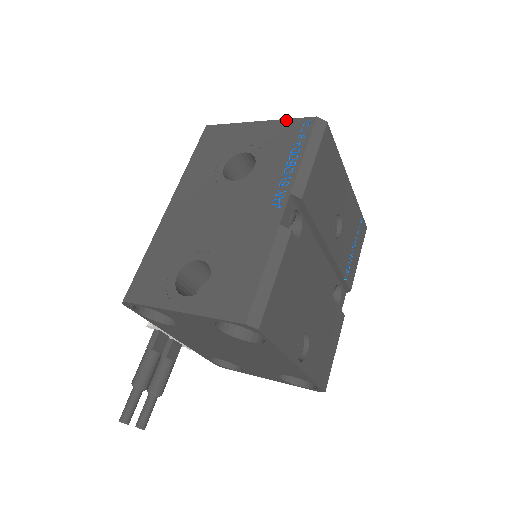
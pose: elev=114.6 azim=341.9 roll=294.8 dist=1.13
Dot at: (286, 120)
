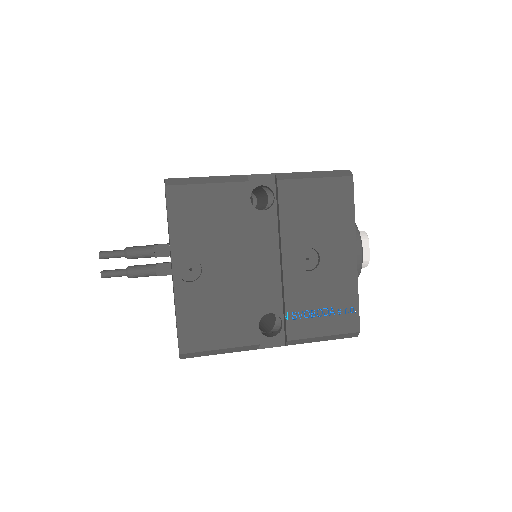
Dot at: occluded
